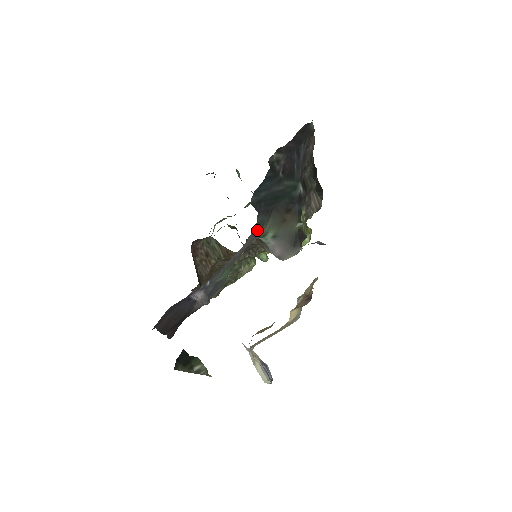
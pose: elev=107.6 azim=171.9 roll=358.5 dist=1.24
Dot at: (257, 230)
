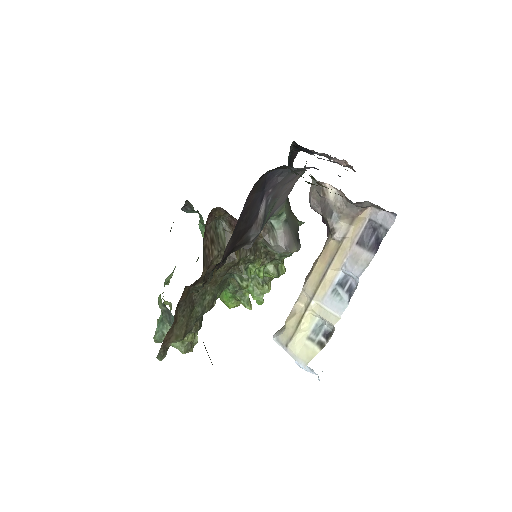
Dot at: occluded
